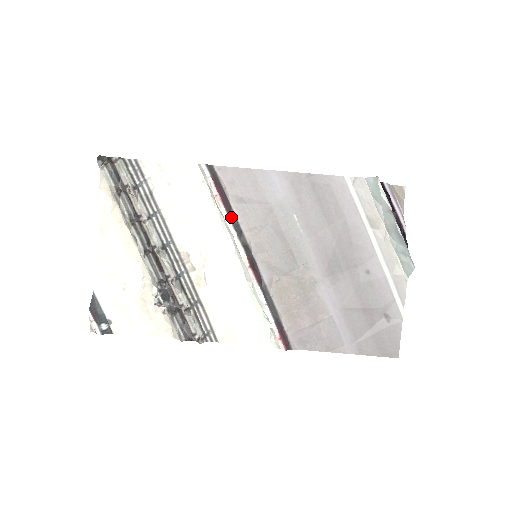
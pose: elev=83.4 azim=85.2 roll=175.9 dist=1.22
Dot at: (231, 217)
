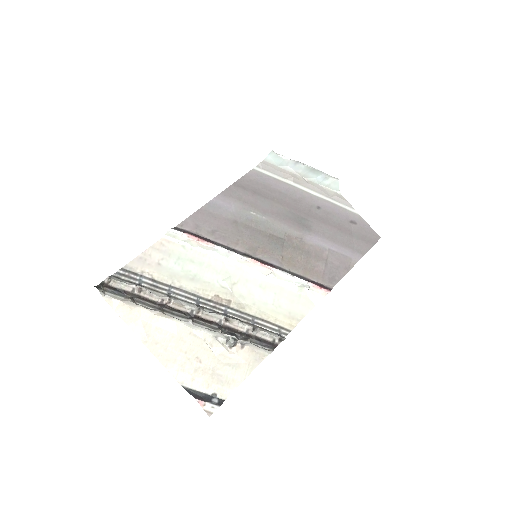
Dot at: (219, 246)
